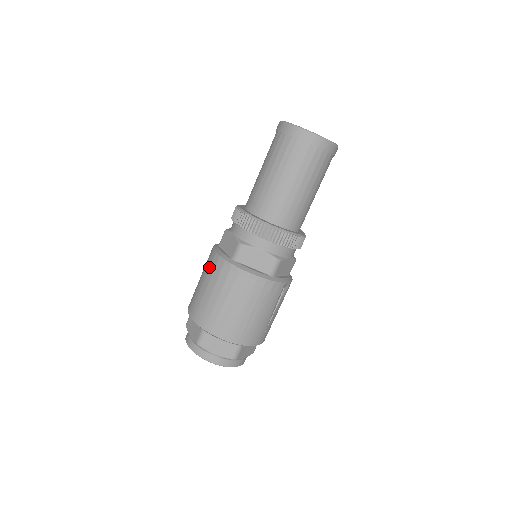
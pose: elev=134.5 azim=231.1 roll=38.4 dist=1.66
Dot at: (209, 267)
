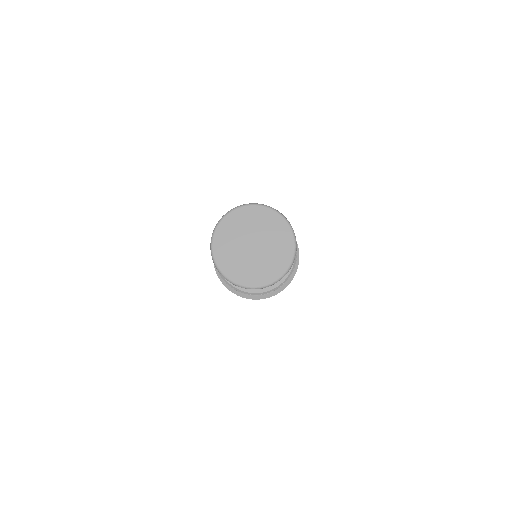
Dot at: occluded
